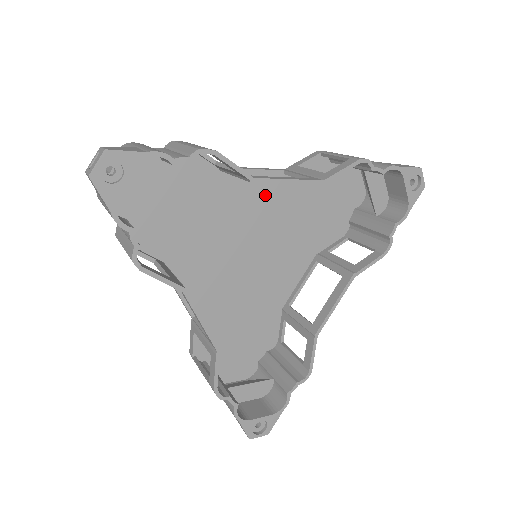
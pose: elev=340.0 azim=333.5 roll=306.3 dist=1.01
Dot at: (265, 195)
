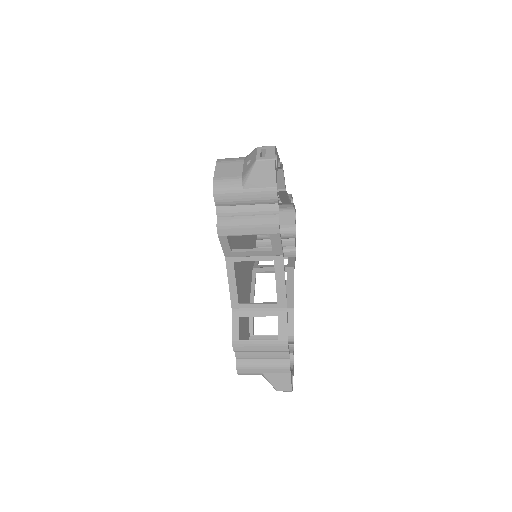
Dot at: occluded
